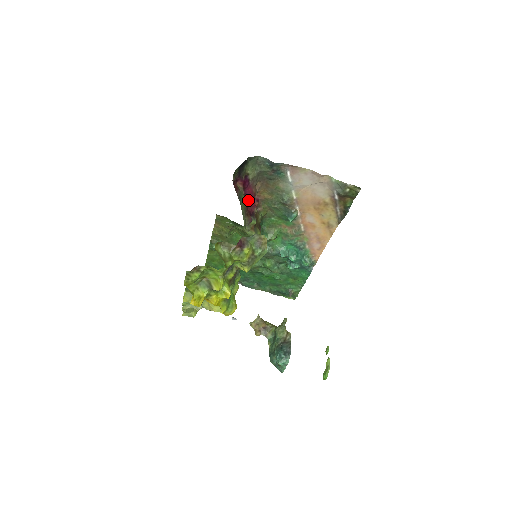
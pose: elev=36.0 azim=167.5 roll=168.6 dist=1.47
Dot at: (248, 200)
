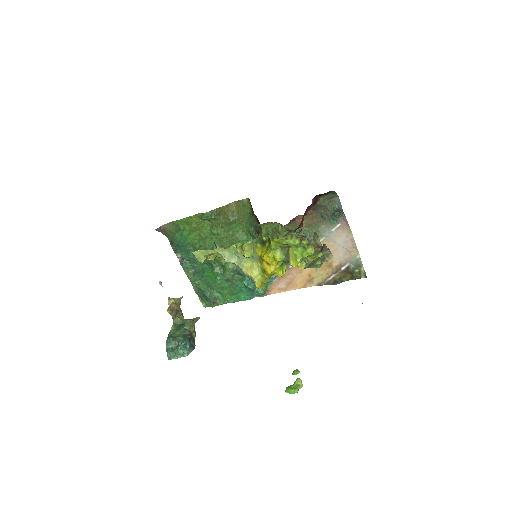
Dot at: (303, 216)
